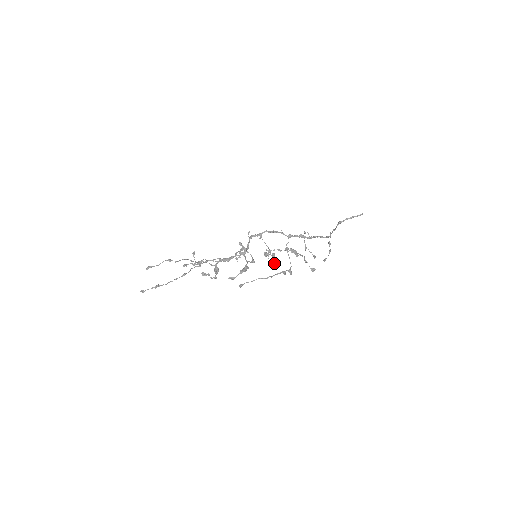
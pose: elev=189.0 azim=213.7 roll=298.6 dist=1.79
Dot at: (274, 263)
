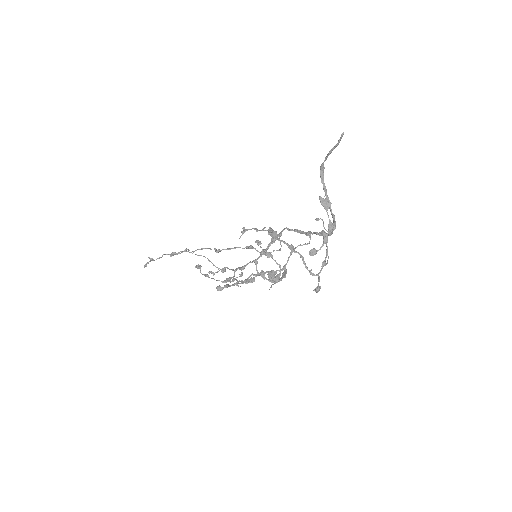
Dot at: occluded
